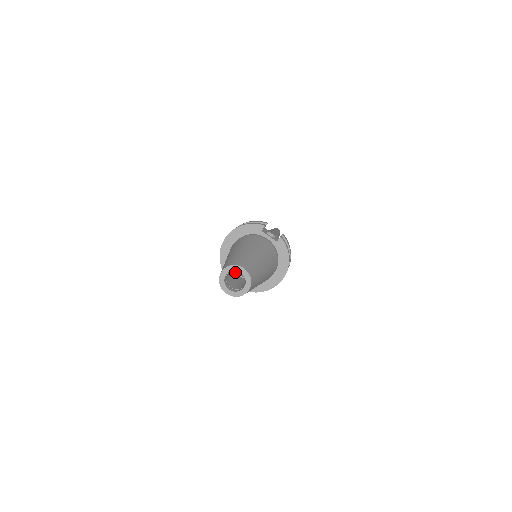
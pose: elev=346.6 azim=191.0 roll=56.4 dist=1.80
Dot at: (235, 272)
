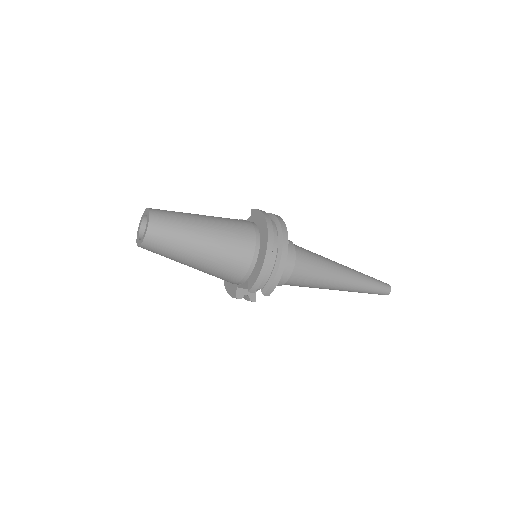
Dot at: occluded
